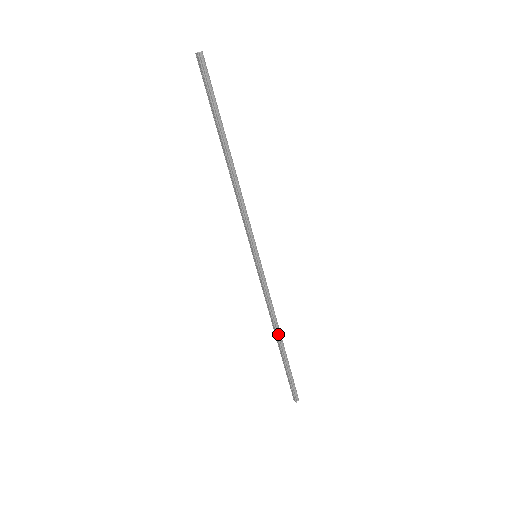
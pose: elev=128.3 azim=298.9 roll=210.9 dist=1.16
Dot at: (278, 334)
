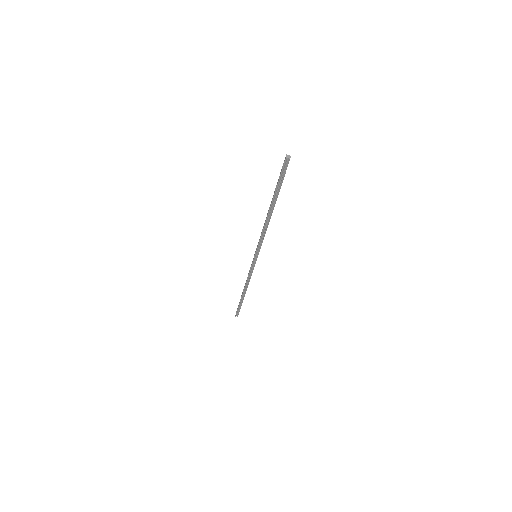
Dot at: (245, 289)
